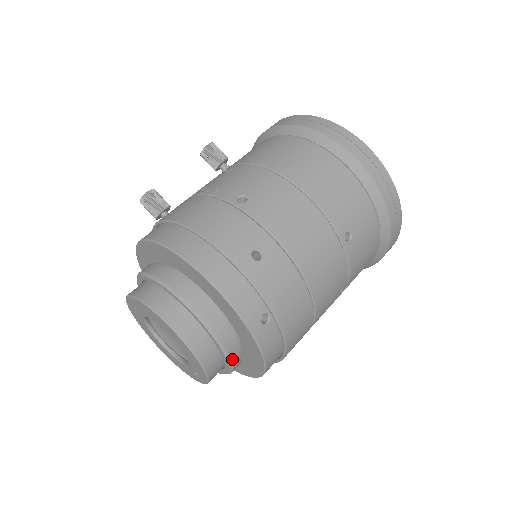
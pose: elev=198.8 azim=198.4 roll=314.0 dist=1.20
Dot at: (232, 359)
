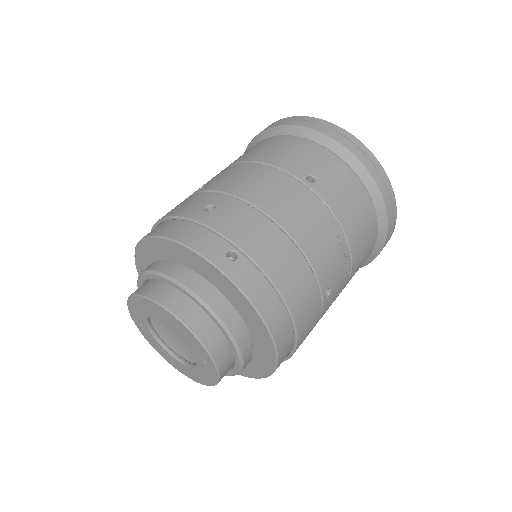
Dot at: (222, 318)
